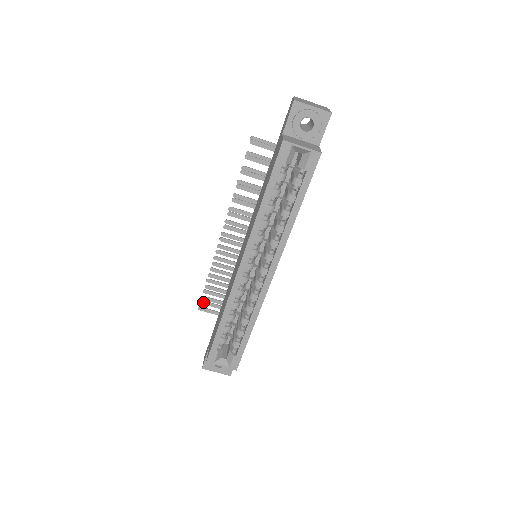
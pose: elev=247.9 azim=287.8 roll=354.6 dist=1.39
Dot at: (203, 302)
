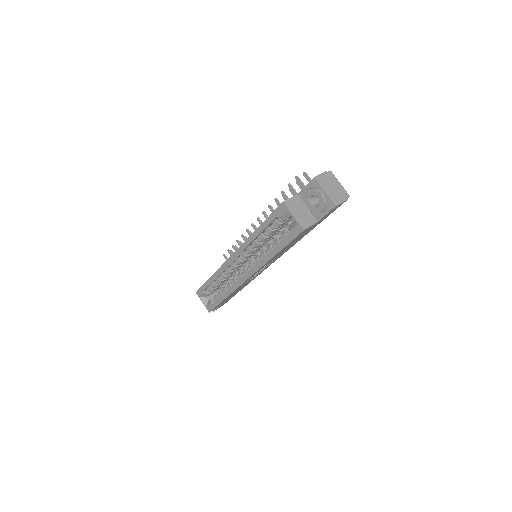
Dot at: (232, 253)
